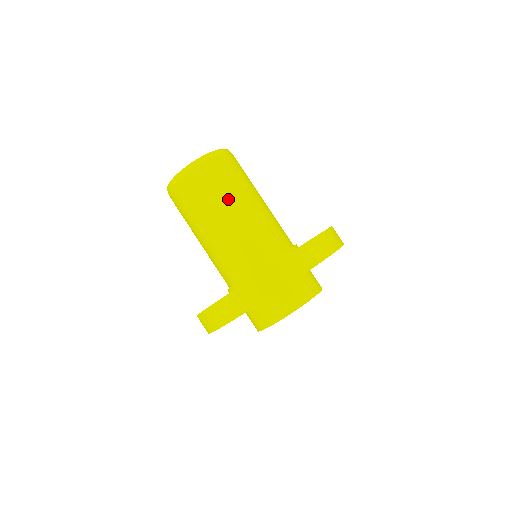
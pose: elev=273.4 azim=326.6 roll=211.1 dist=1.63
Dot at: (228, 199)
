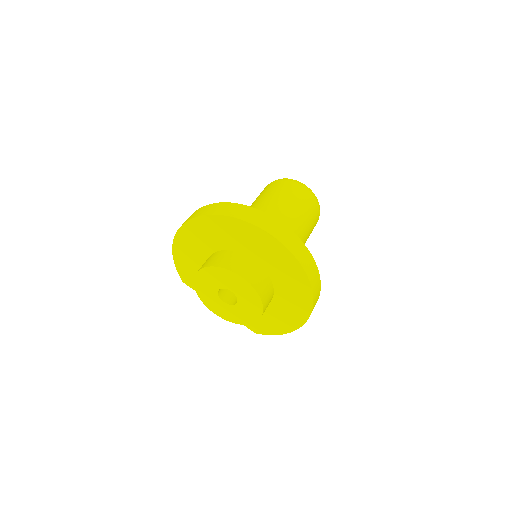
Dot at: (280, 201)
